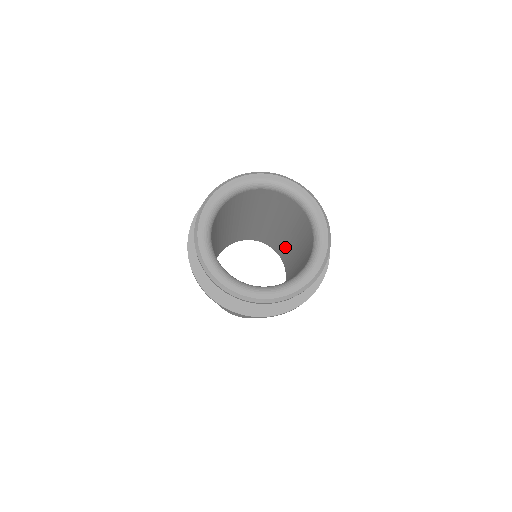
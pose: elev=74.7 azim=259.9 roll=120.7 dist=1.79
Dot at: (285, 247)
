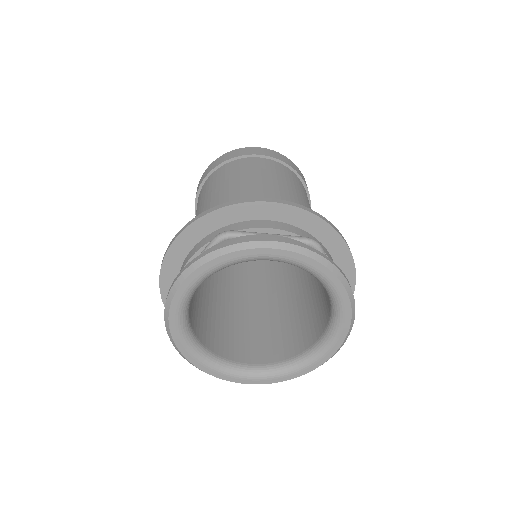
Dot at: occluded
